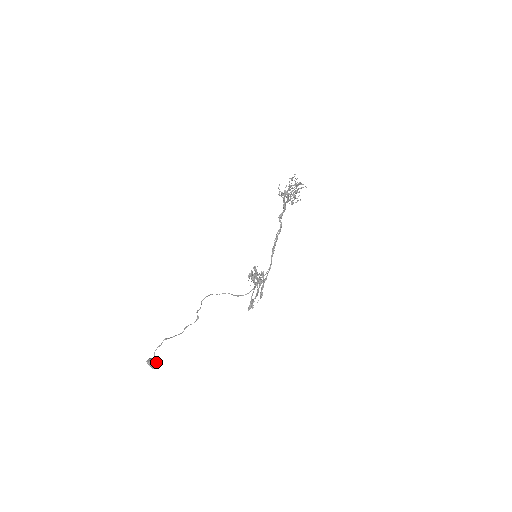
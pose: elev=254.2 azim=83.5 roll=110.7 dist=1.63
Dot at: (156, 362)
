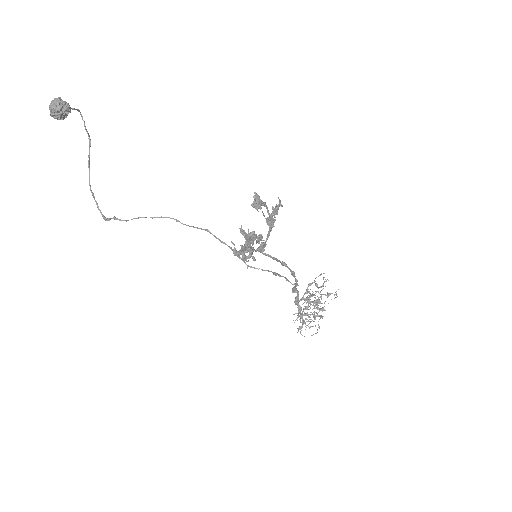
Dot at: occluded
